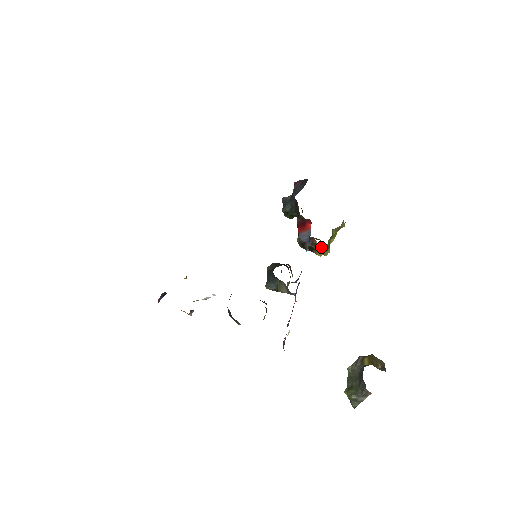
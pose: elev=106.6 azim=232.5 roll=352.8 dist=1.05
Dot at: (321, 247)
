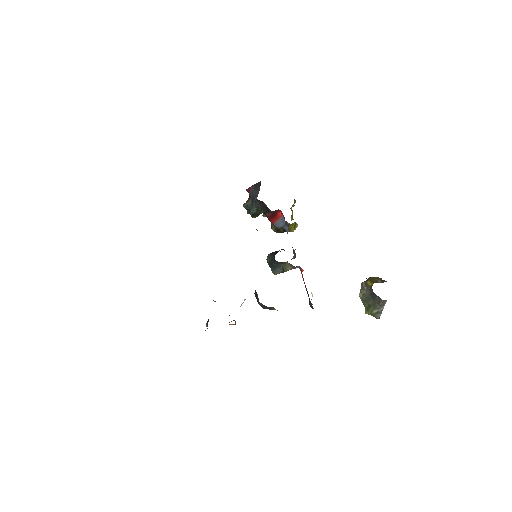
Dot at: (292, 225)
